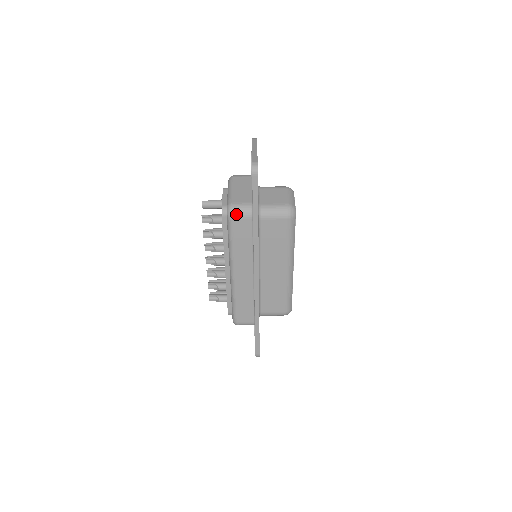
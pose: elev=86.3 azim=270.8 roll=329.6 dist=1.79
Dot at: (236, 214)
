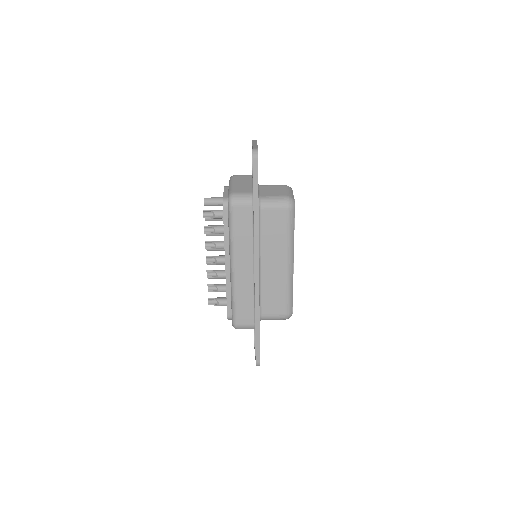
Dot at: (237, 202)
